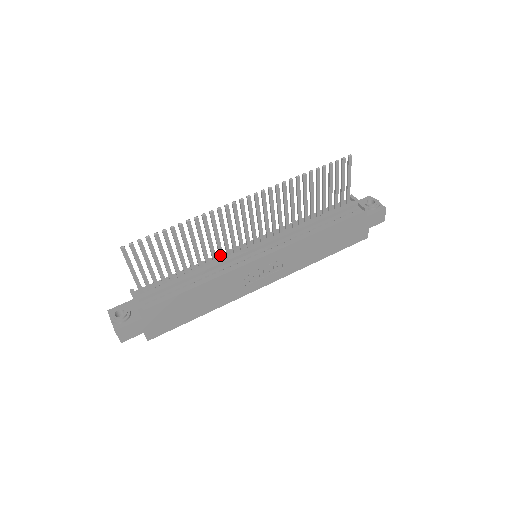
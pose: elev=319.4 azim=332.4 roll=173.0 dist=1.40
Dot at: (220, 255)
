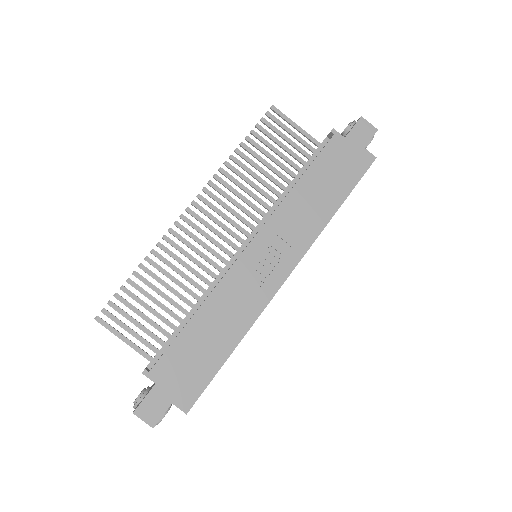
Dot at: (214, 278)
